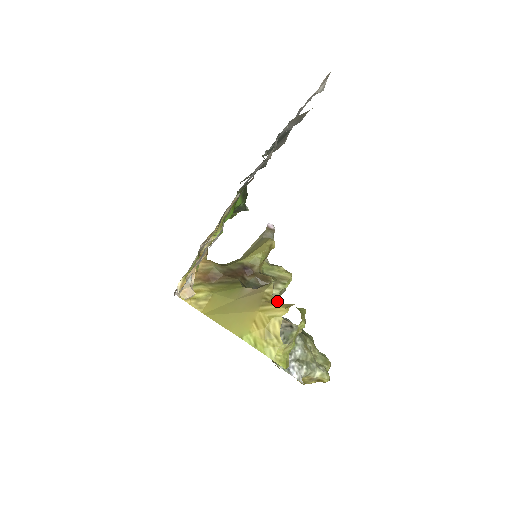
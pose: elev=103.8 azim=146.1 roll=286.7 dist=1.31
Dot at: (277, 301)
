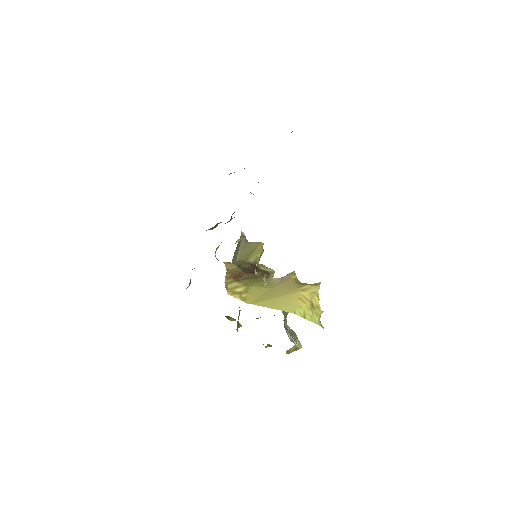
Dot at: (304, 283)
